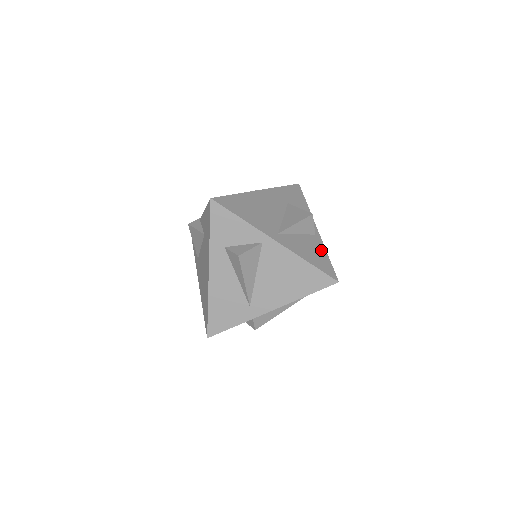
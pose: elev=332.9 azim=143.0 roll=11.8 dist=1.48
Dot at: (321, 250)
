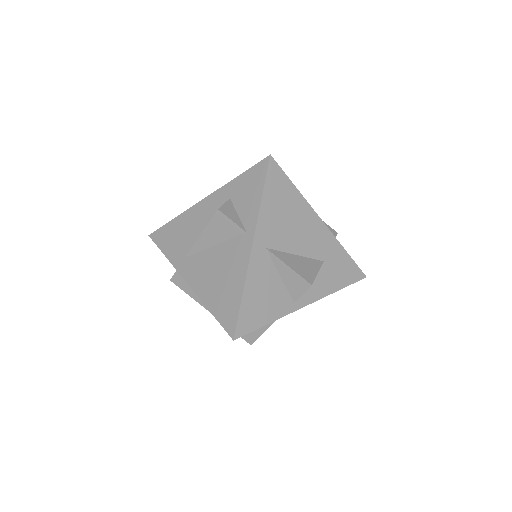
Dot at: (273, 312)
